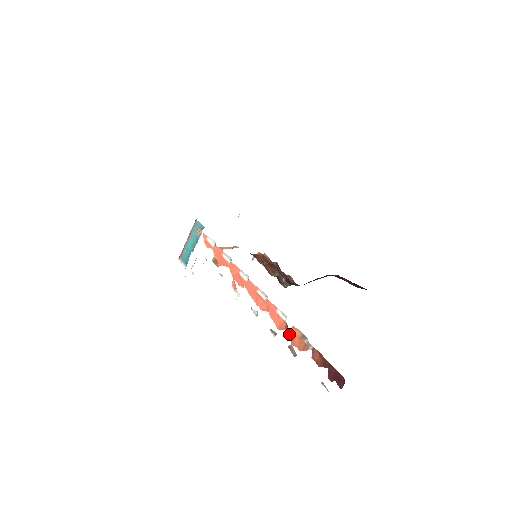
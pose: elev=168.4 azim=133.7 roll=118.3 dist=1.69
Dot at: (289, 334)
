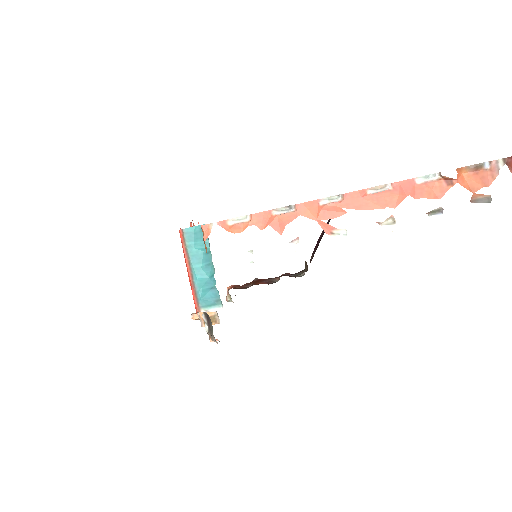
Dot at: occluded
